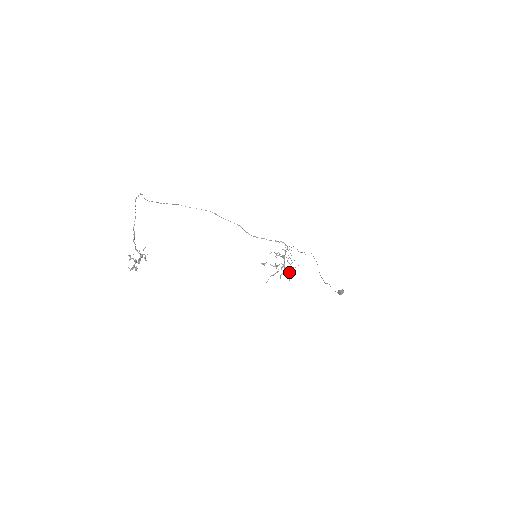
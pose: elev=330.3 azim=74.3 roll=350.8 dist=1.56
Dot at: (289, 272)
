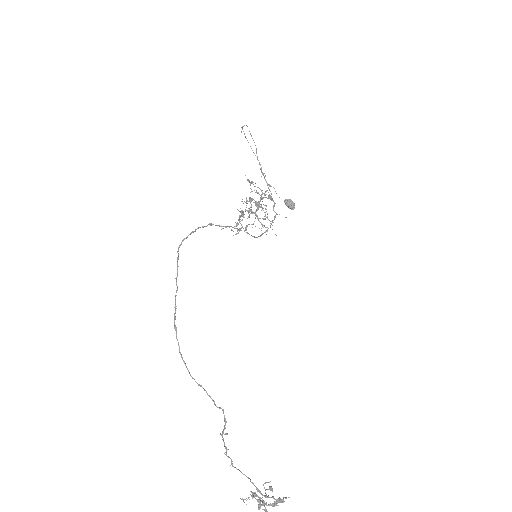
Dot at: (263, 225)
